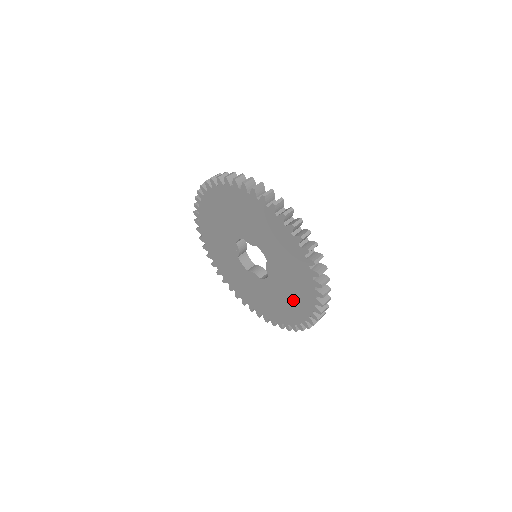
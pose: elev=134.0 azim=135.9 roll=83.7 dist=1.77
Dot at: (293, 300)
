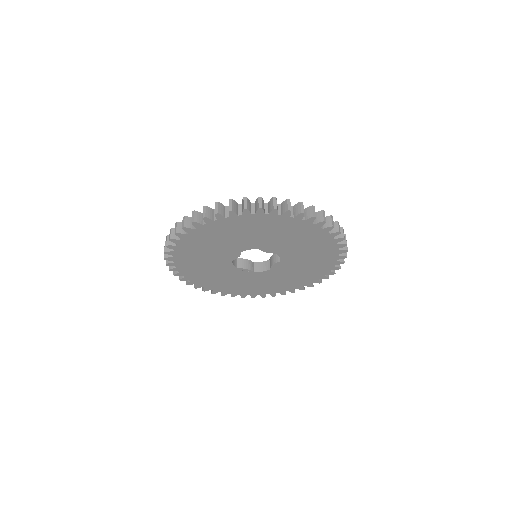
Dot at: (307, 241)
